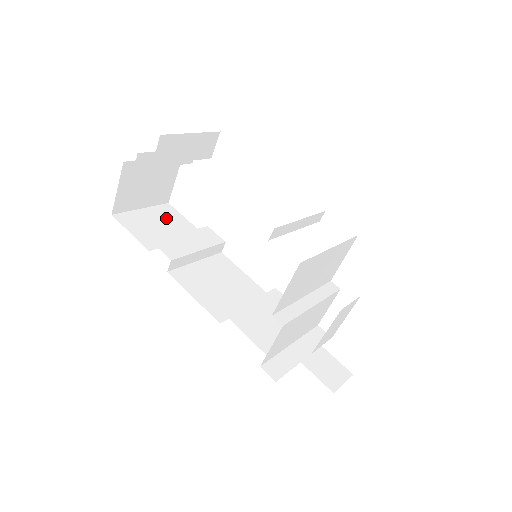
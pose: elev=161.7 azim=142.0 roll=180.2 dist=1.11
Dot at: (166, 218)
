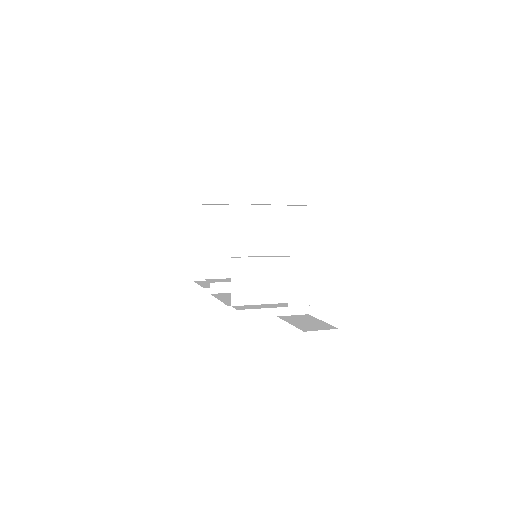
Dot at: occluded
